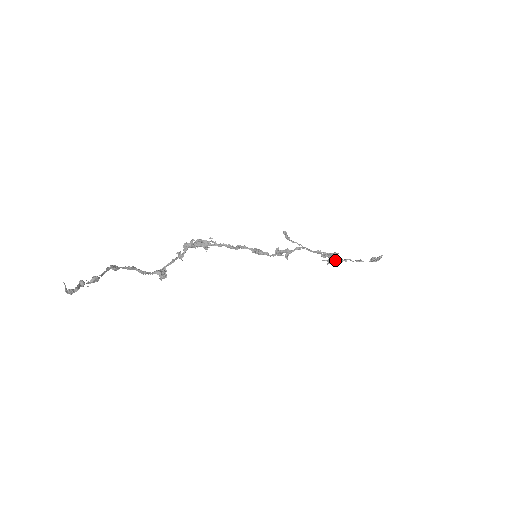
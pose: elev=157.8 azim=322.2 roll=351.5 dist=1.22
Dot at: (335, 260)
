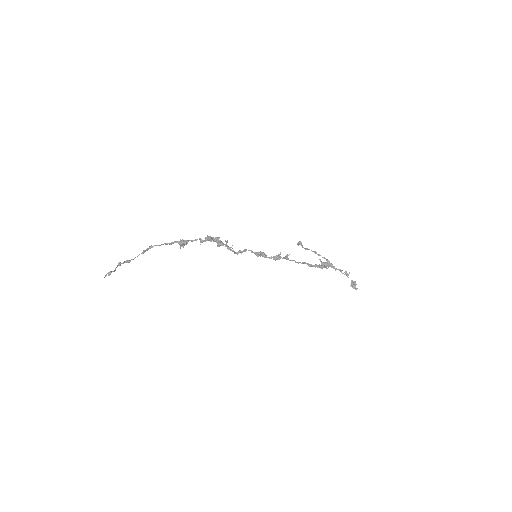
Dot at: occluded
